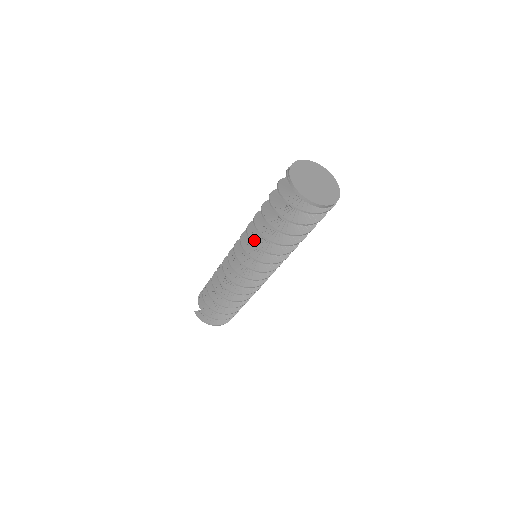
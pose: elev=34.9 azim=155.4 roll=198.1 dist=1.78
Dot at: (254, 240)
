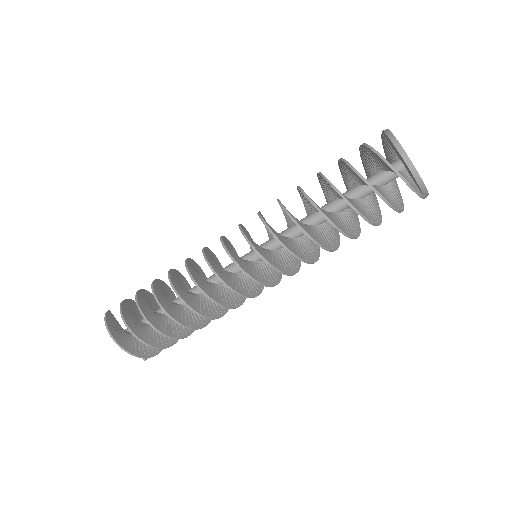
Dot at: occluded
